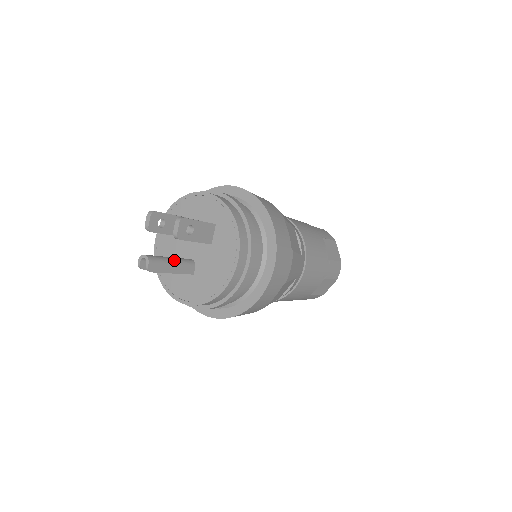
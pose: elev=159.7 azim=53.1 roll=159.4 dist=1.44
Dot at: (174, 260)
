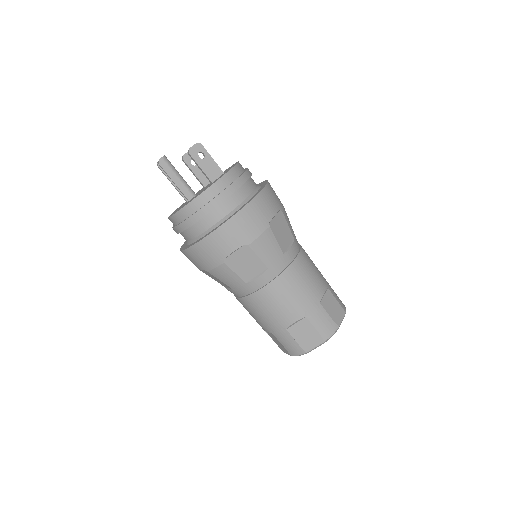
Dot at: (181, 177)
